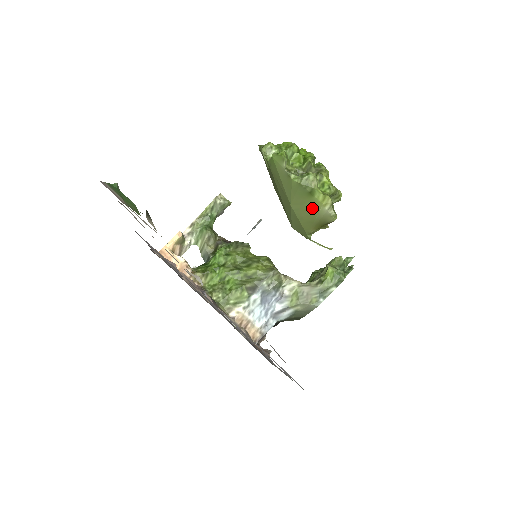
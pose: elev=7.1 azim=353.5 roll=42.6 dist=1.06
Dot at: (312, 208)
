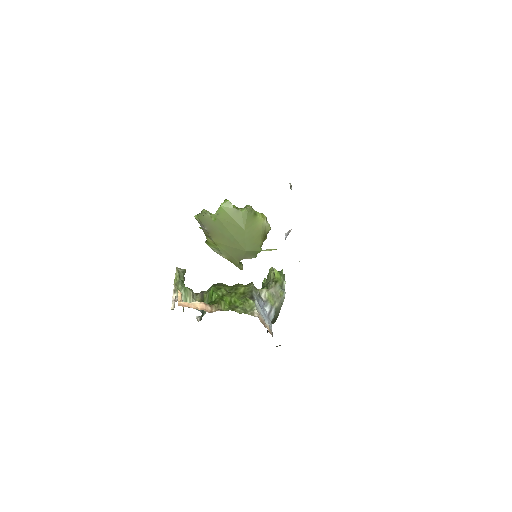
Dot at: (258, 225)
